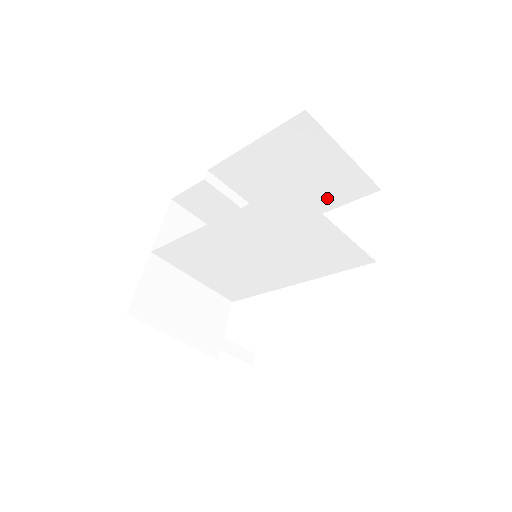
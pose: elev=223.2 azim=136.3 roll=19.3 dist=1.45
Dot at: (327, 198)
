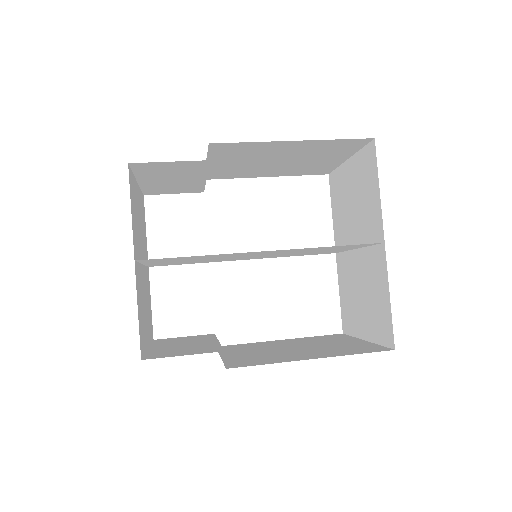
Dot at: (283, 172)
